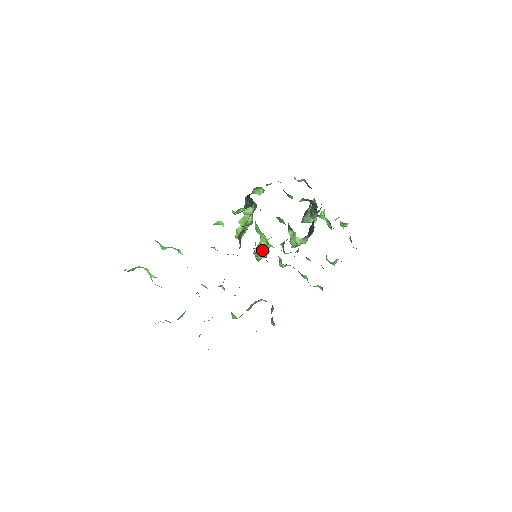
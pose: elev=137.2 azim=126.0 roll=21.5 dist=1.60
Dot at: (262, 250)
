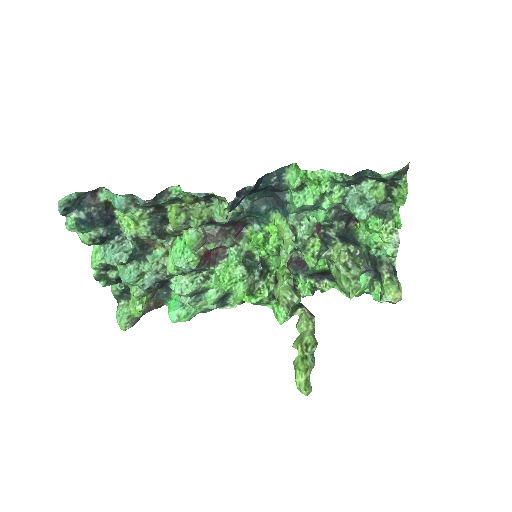
Dot at: (257, 237)
